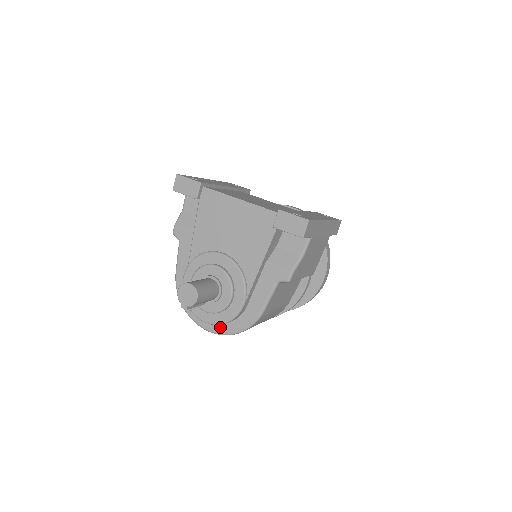
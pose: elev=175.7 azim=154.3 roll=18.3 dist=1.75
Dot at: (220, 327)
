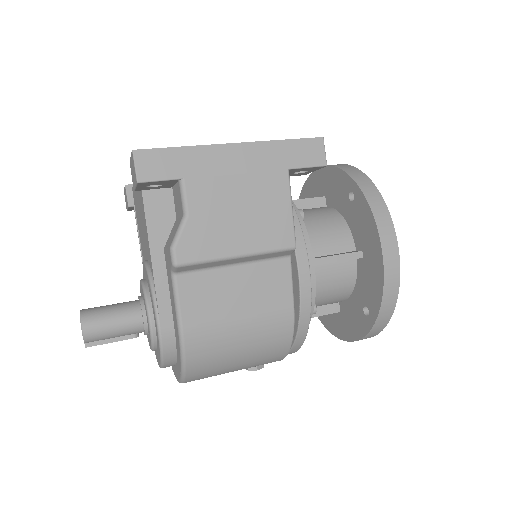
Dot at: (177, 371)
